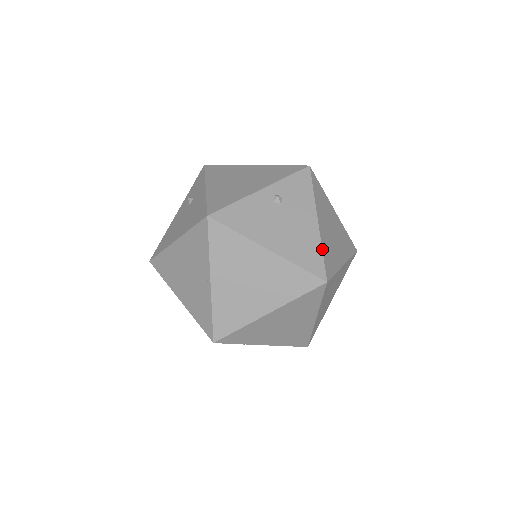
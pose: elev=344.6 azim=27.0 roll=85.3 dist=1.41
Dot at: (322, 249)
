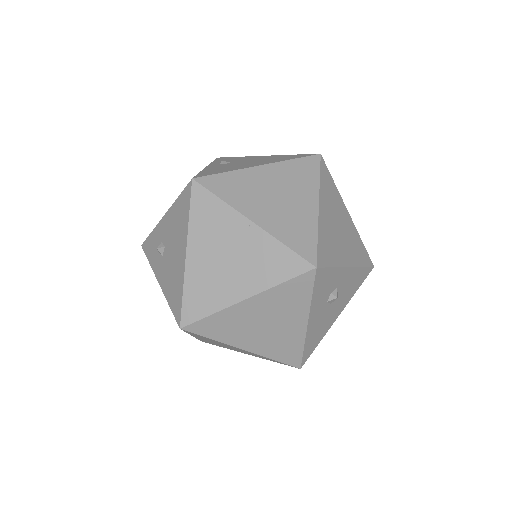
Dot at: (290, 155)
